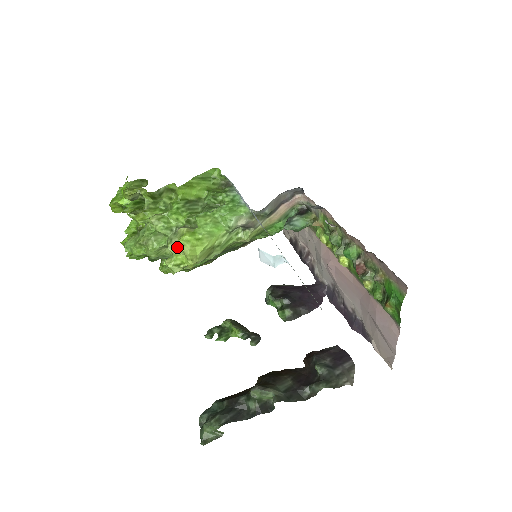
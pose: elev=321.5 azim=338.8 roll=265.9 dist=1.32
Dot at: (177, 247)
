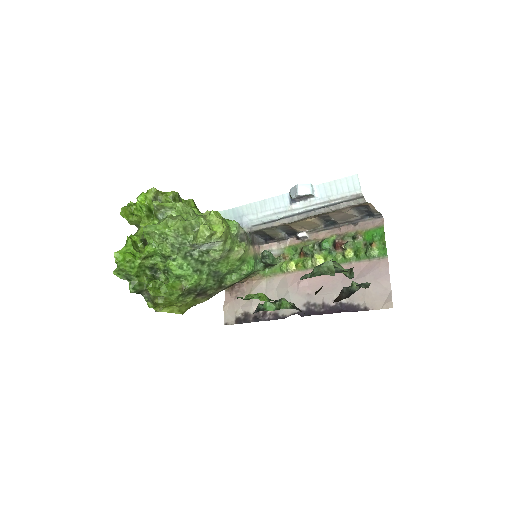
Dot at: (207, 220)
